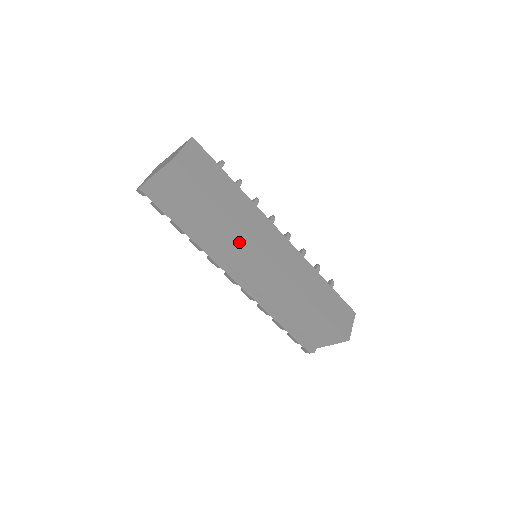
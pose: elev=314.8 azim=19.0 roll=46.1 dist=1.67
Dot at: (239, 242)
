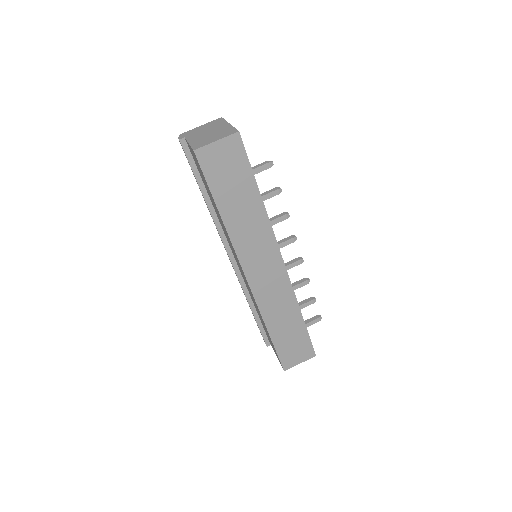
Dot at: (231, 245)
